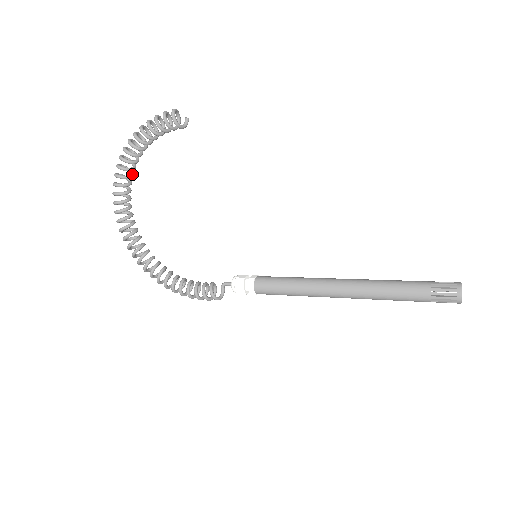
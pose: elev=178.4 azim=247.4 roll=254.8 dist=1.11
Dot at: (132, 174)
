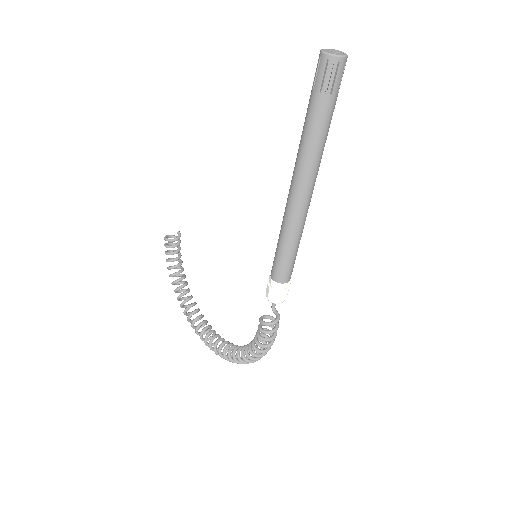
Dot at: (192, 303)
